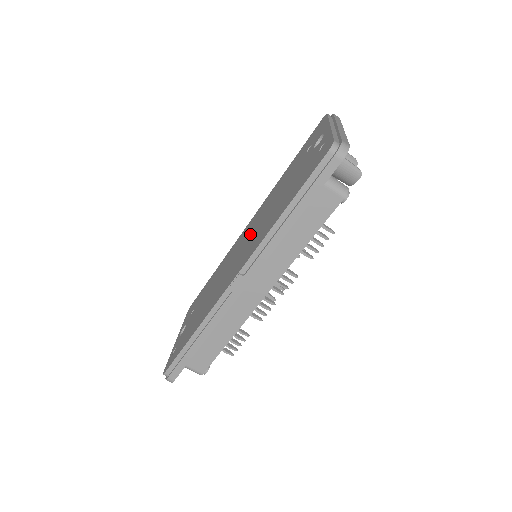
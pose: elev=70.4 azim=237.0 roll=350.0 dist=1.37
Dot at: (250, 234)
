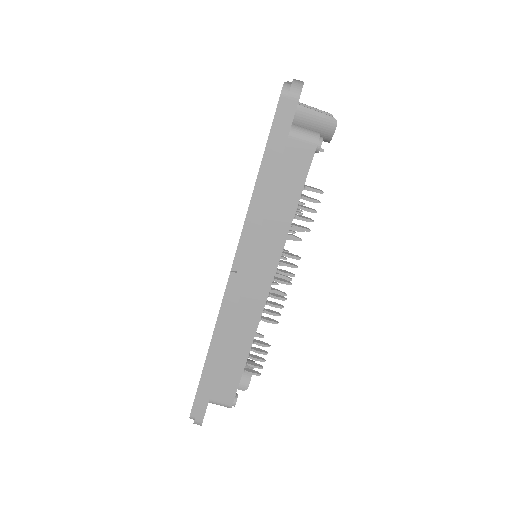
Dot at: occluded
